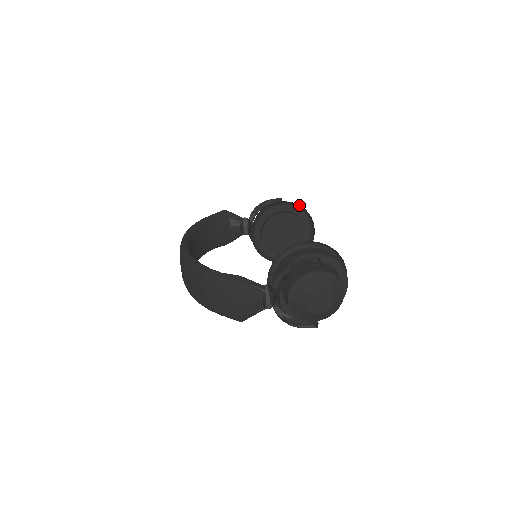
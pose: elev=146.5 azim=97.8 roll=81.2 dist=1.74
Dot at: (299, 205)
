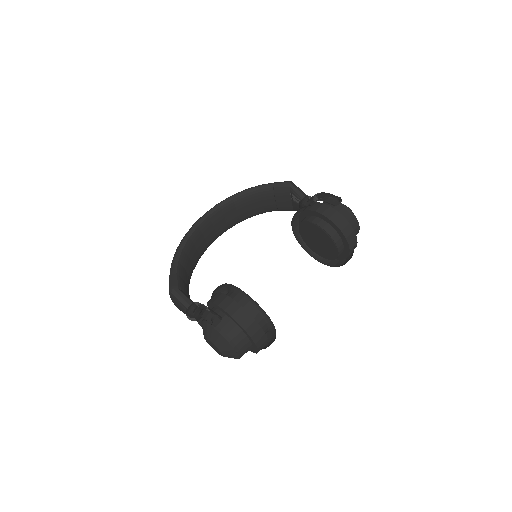
Dot at: (340, 222)
